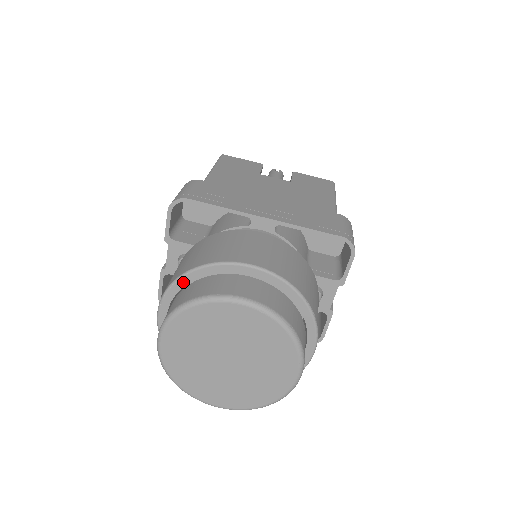
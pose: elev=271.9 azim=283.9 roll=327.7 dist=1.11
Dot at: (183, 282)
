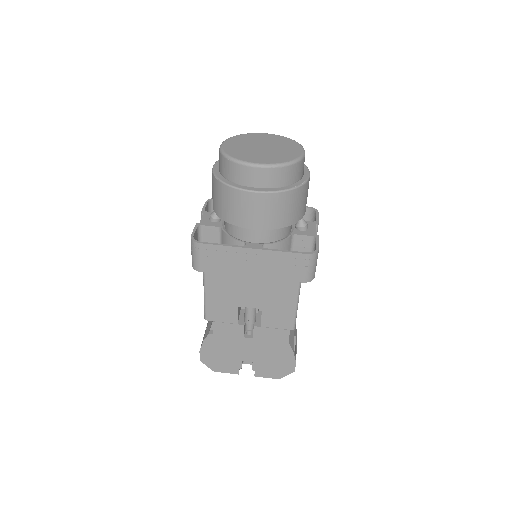
Dot at: occluded
